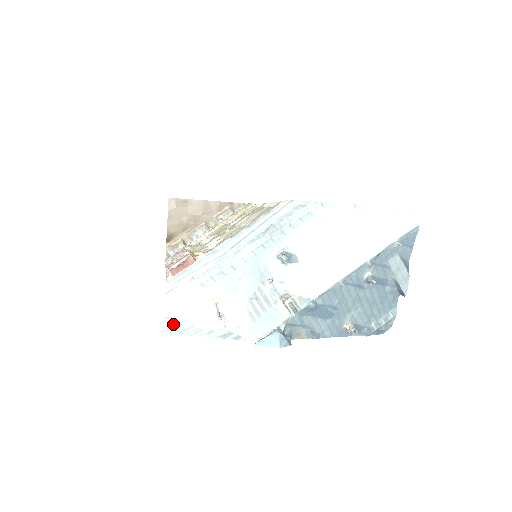
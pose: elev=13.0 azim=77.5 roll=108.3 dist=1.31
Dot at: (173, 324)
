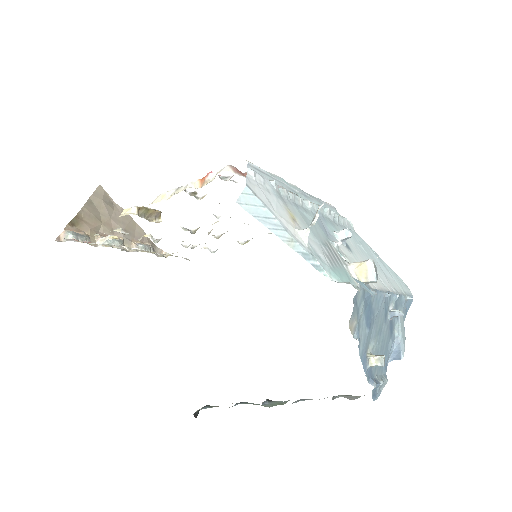
Dot at: (253, 199)
